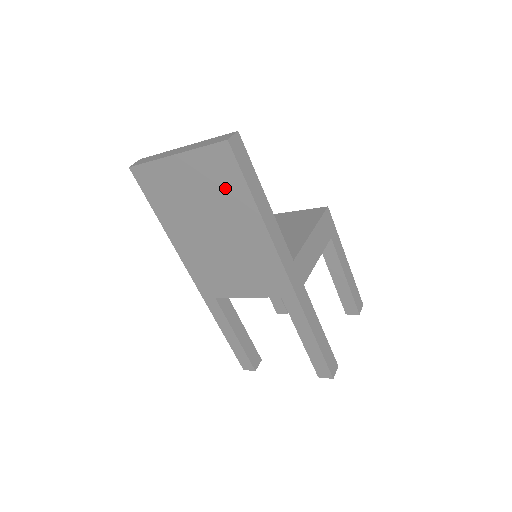
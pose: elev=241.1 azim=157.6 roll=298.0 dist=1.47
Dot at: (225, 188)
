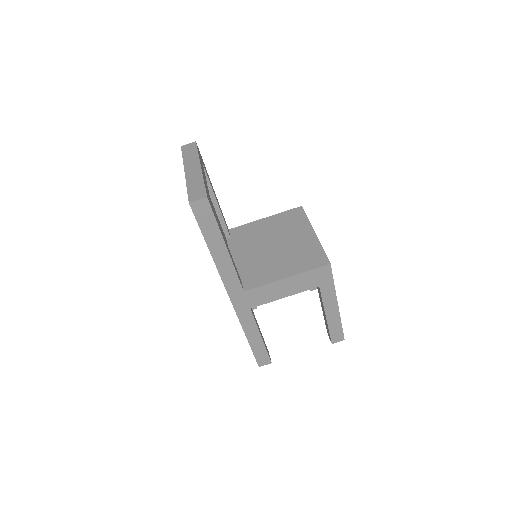
Dot at: occluded
